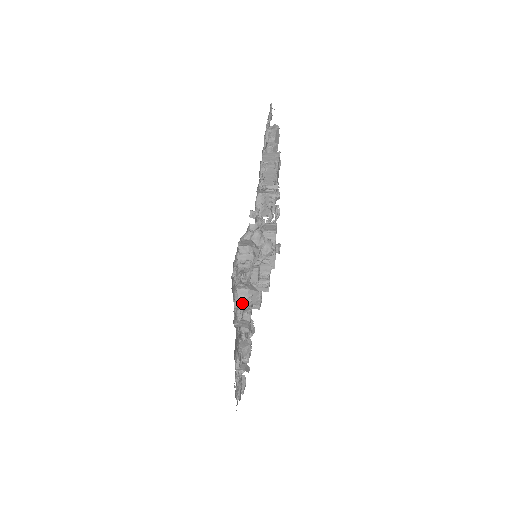
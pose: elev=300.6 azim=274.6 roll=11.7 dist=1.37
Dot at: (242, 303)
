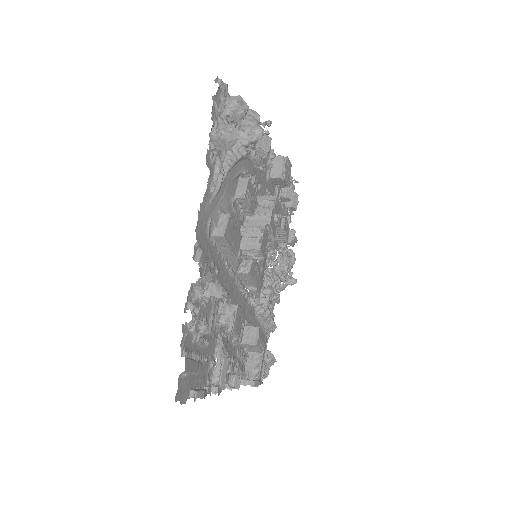
Dot at: (220, 131)
